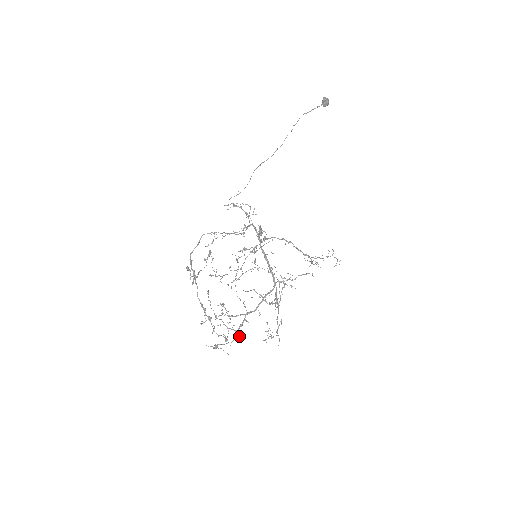
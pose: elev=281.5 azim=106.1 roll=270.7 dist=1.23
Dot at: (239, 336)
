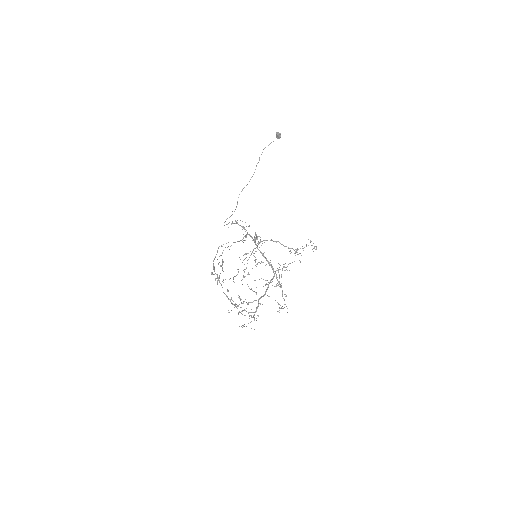
Dot at: (258, 315)
